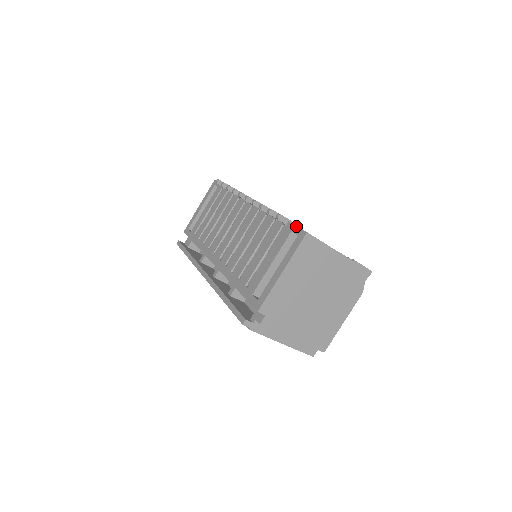
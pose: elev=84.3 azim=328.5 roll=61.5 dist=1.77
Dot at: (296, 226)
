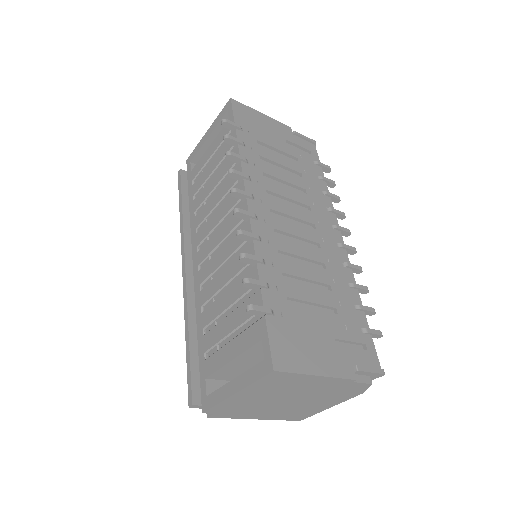
Dot at: (268, 339)
